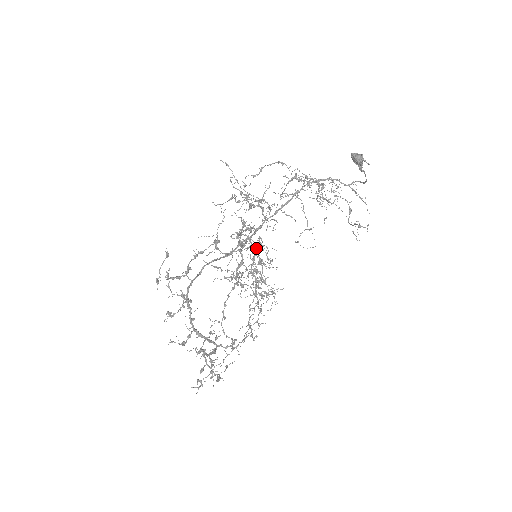
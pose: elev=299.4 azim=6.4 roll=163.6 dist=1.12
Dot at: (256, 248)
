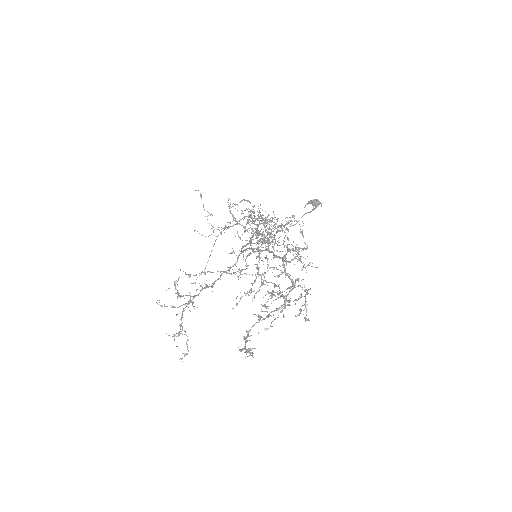
Dot at: (259, 249)
